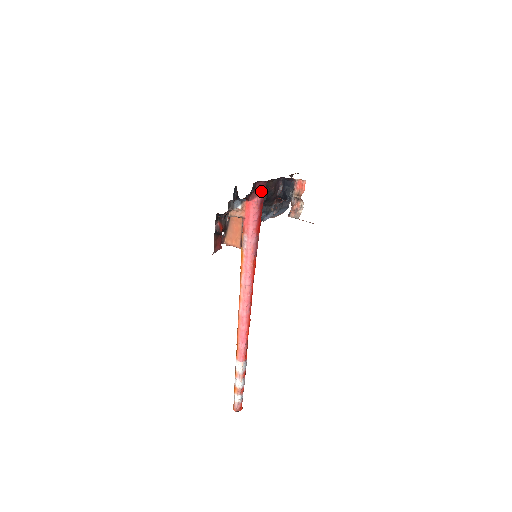
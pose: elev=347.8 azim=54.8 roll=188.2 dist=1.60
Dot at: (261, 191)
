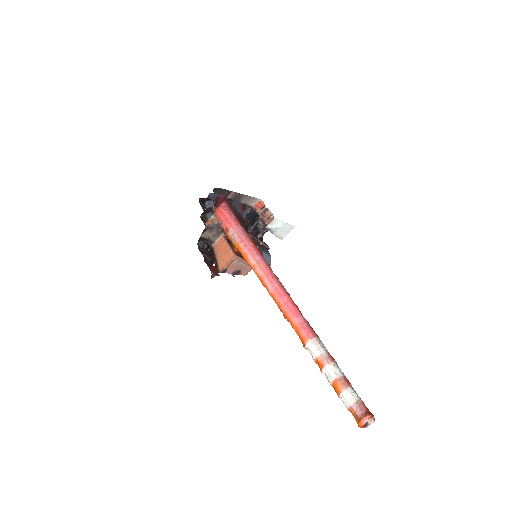
Dot at: (224, 201)
